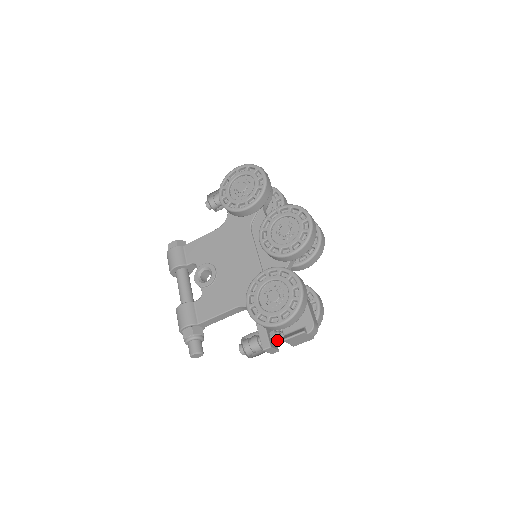
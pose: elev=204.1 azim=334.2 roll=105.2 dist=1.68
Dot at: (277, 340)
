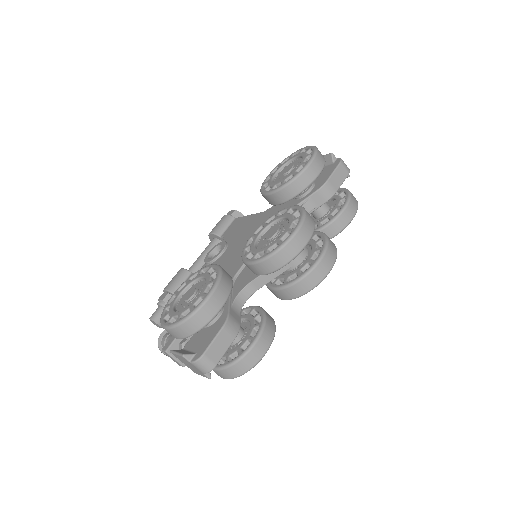
Dot at: occluded
